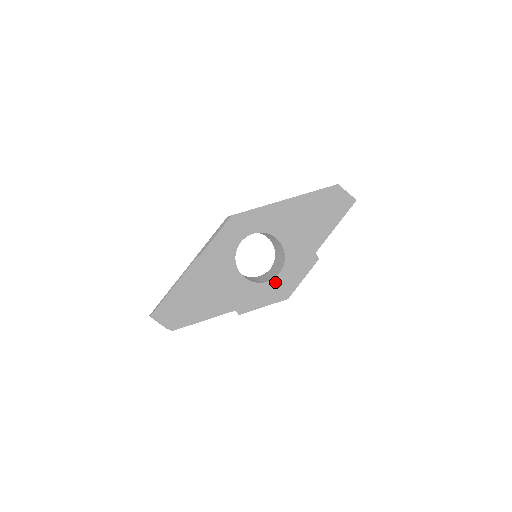
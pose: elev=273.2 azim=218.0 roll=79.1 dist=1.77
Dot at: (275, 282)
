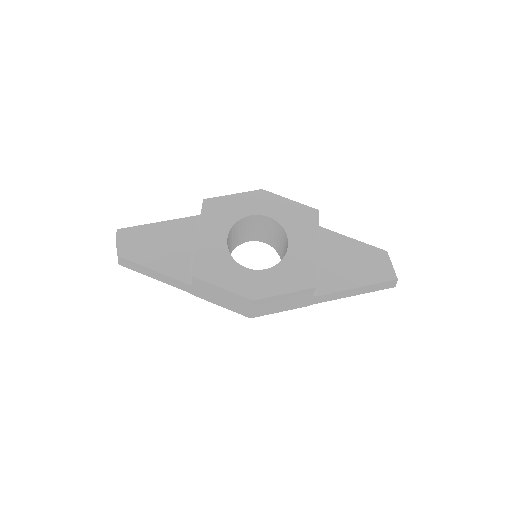
Dot at: (253, 274)
